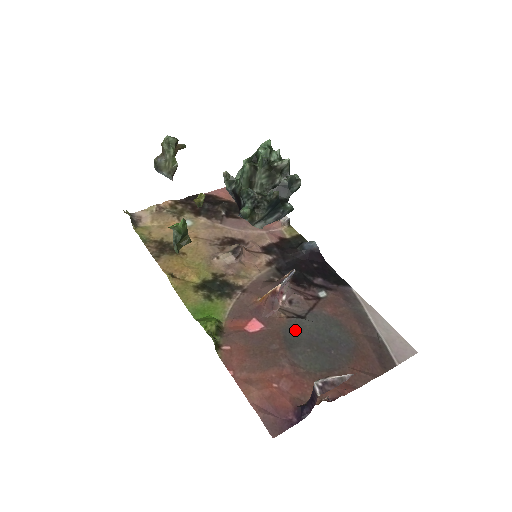
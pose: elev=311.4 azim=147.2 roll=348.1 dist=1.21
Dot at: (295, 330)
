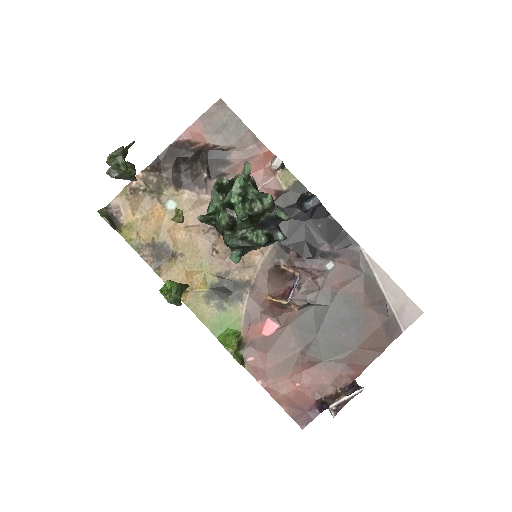
Dot at: (308, 321)
